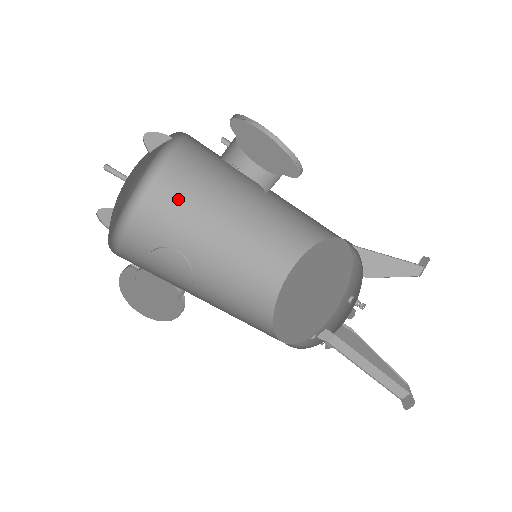
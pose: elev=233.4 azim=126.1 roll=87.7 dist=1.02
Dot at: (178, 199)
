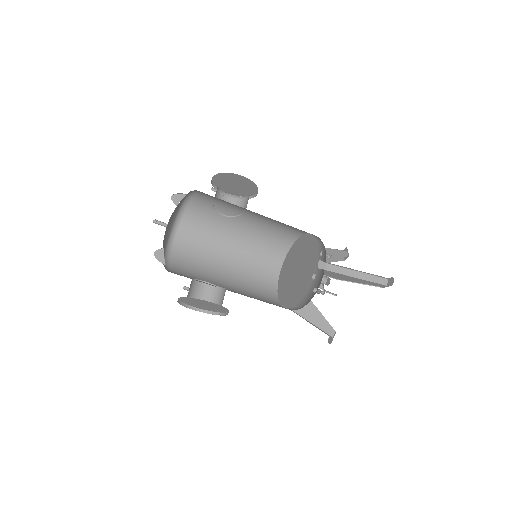
Dot at: (191, 259)
